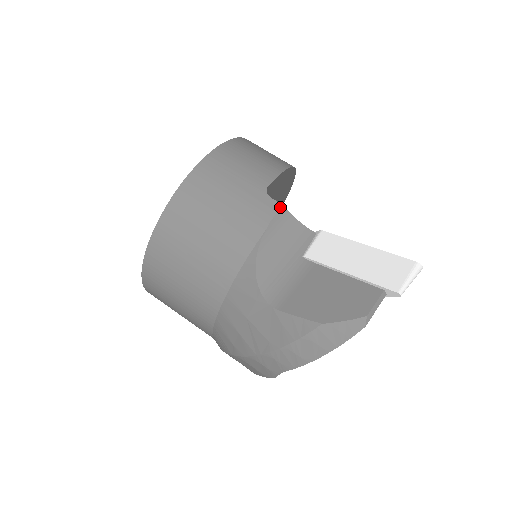
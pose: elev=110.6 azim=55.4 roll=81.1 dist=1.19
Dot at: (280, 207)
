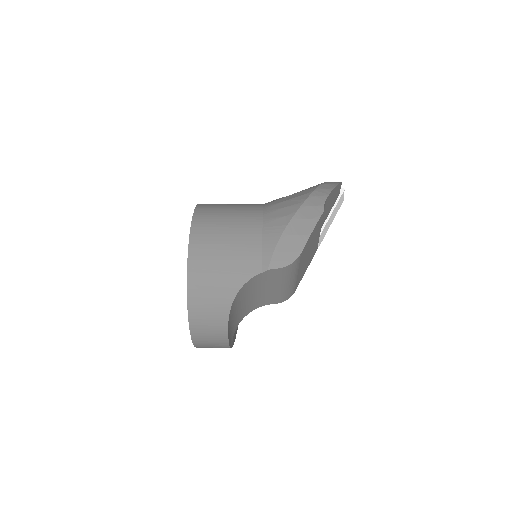
Dot at: occluded
